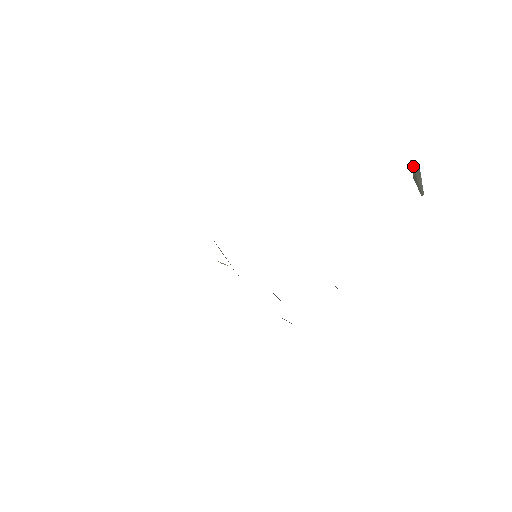
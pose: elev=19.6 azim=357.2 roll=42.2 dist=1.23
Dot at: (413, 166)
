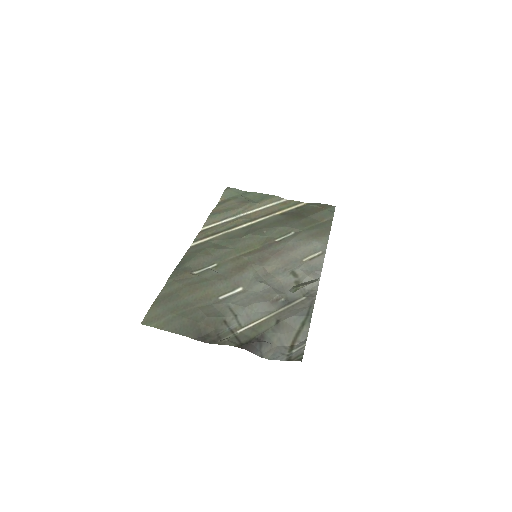
Dot at: (294, 289)
